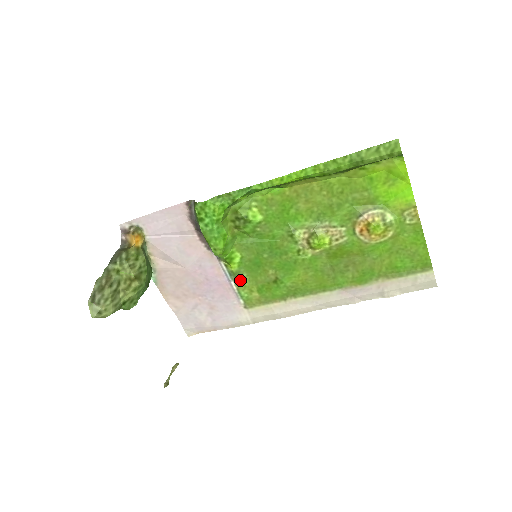
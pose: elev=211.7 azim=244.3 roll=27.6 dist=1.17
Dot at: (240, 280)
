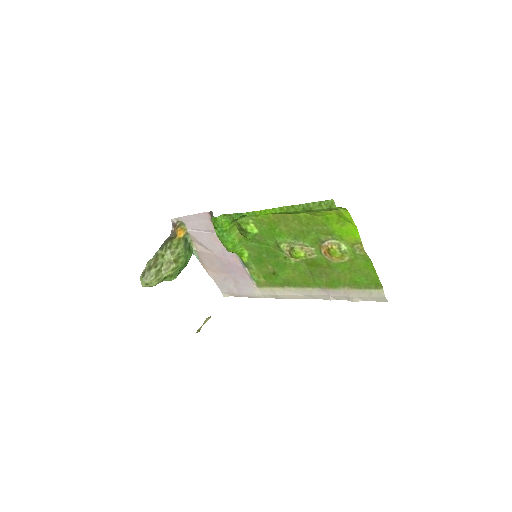
Dot at: (251, 268)
